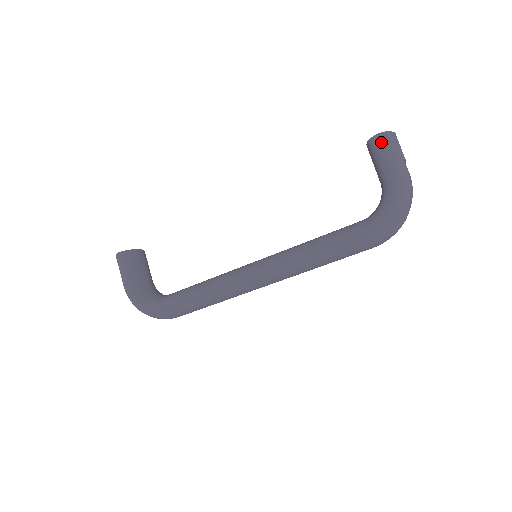
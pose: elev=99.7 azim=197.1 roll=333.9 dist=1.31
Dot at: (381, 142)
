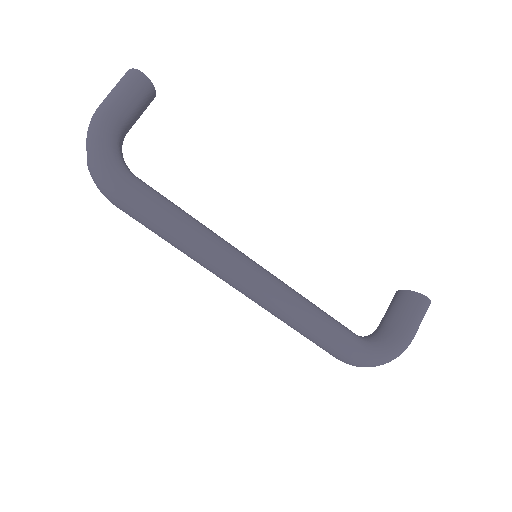
Dot at: (425, 305)
